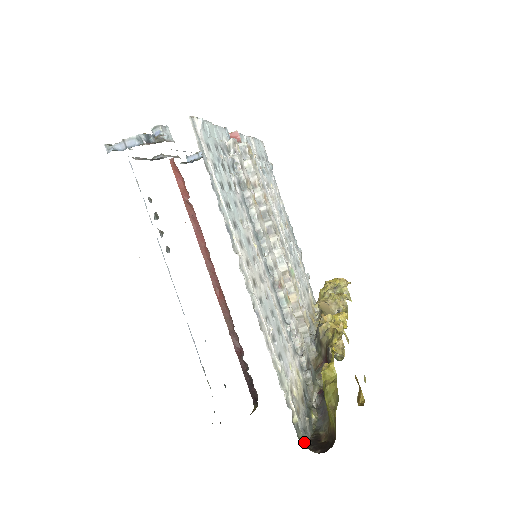
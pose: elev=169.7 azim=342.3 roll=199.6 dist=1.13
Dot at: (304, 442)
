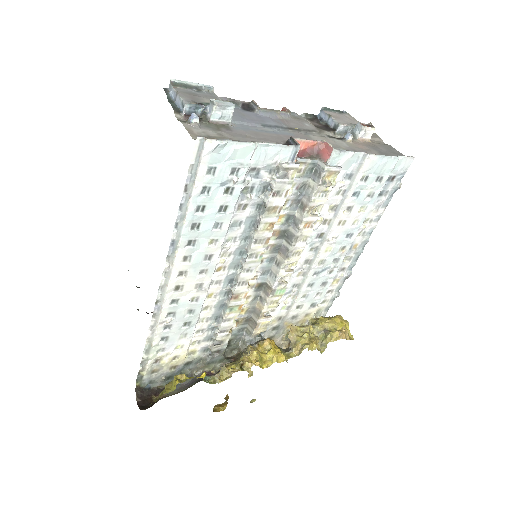
Dot at: (138, 387)
